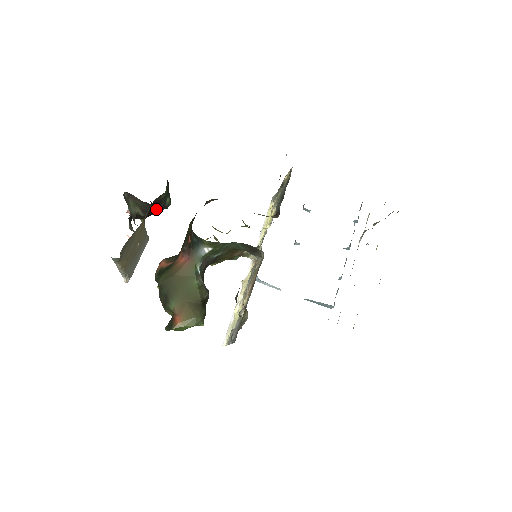
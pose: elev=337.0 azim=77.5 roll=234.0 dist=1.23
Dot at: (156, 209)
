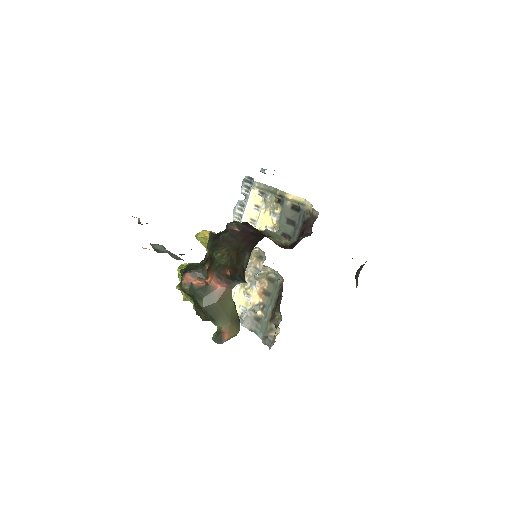
Dot at: occluded
